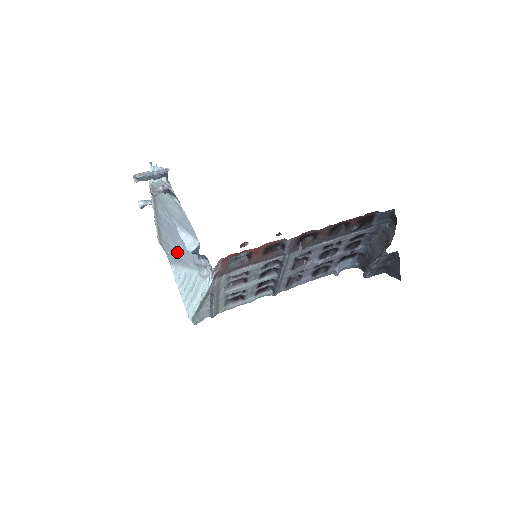
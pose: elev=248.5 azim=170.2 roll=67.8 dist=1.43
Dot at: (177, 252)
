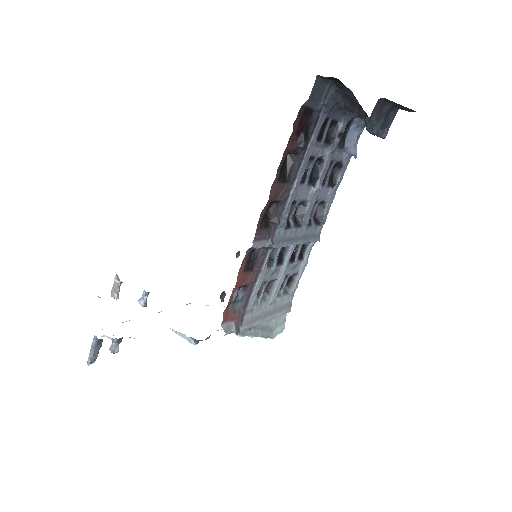
Dot at: occluded
